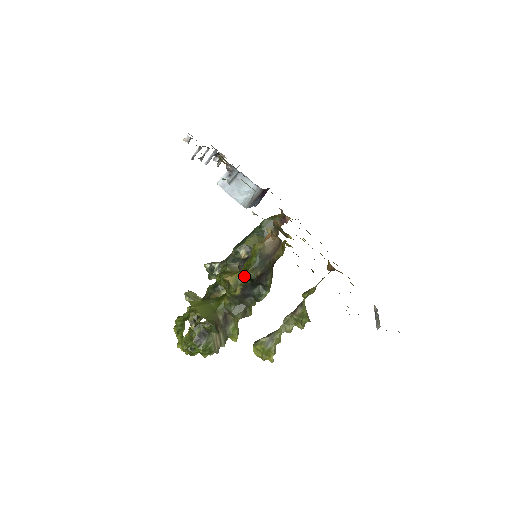
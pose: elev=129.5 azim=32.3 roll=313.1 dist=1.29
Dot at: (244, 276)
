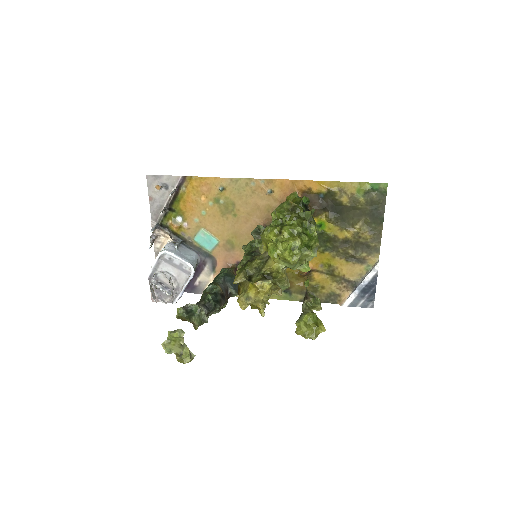
Dot at: (301, 202)
